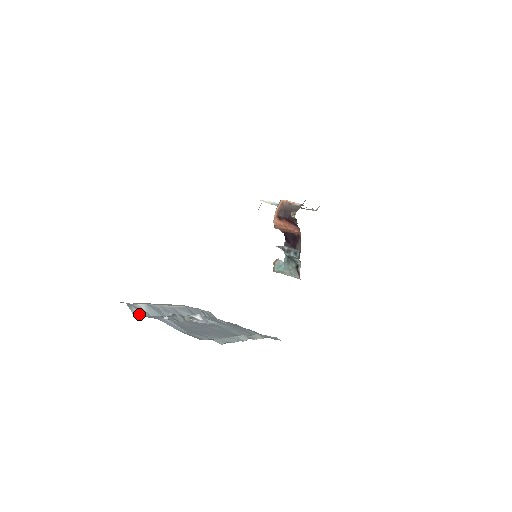
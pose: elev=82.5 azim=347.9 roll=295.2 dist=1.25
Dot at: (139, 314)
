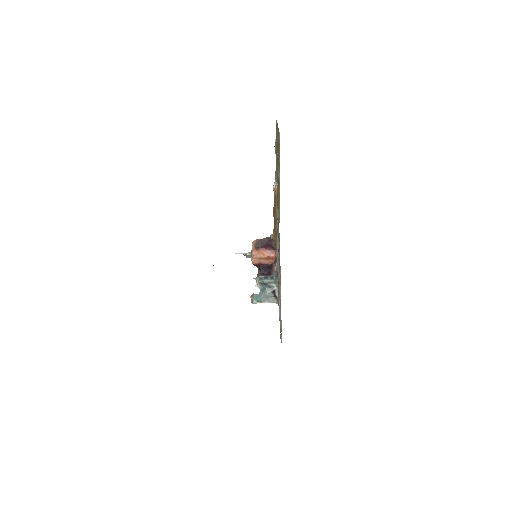
Dot at: occluded
